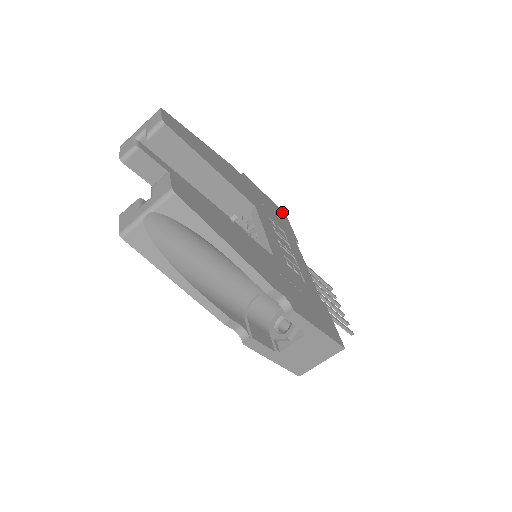
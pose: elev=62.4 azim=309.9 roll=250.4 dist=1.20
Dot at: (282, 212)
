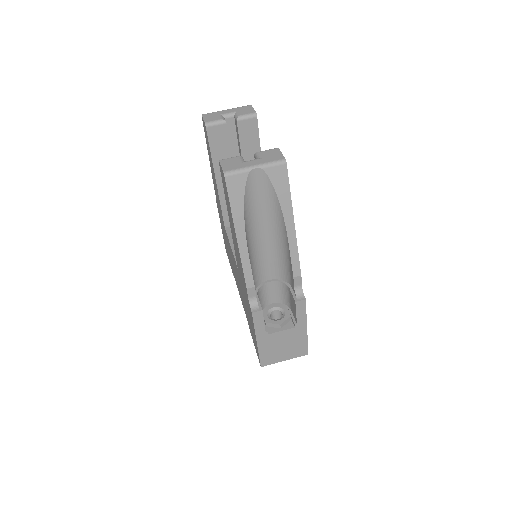
Dot at: occluded
